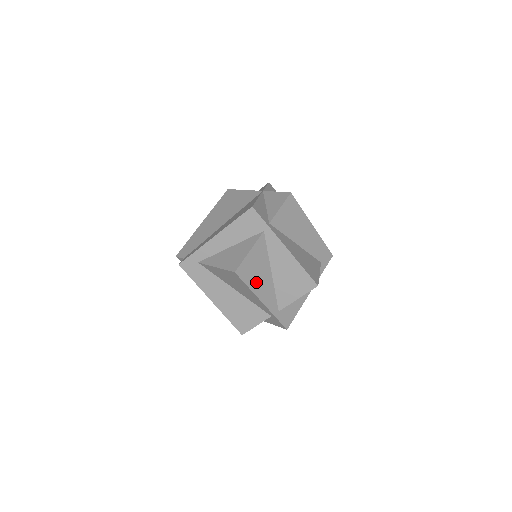
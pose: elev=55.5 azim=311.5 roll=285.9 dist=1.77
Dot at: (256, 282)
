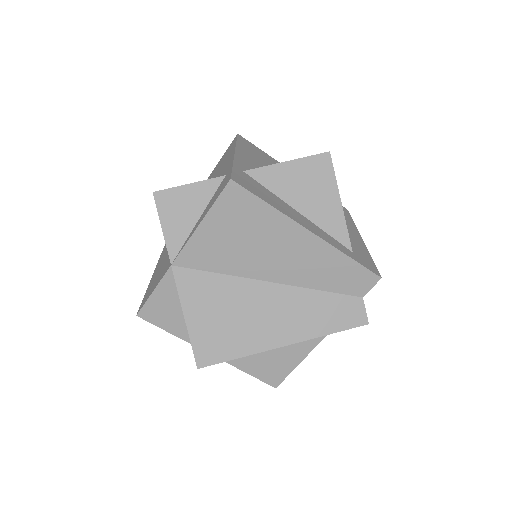
Dot at: (248, 152)
